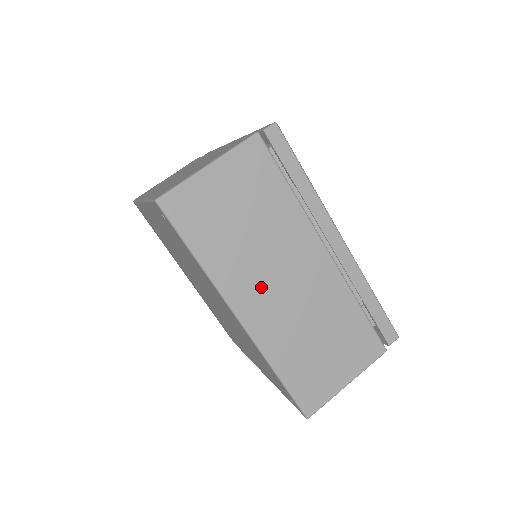
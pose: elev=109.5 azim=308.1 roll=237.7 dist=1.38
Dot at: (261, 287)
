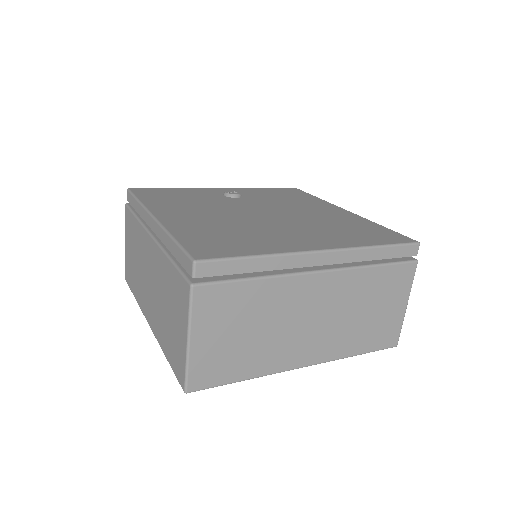
Dot at: (299, 341)
